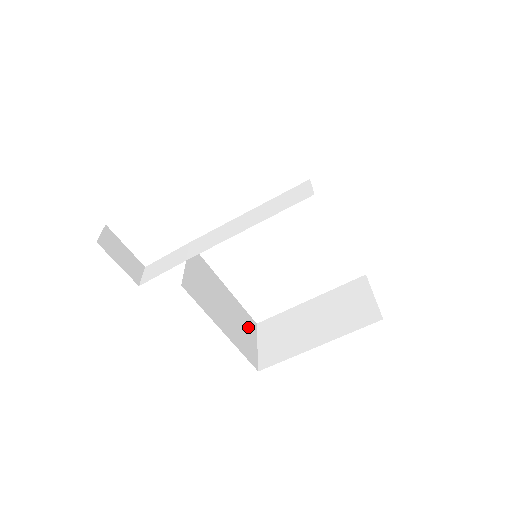
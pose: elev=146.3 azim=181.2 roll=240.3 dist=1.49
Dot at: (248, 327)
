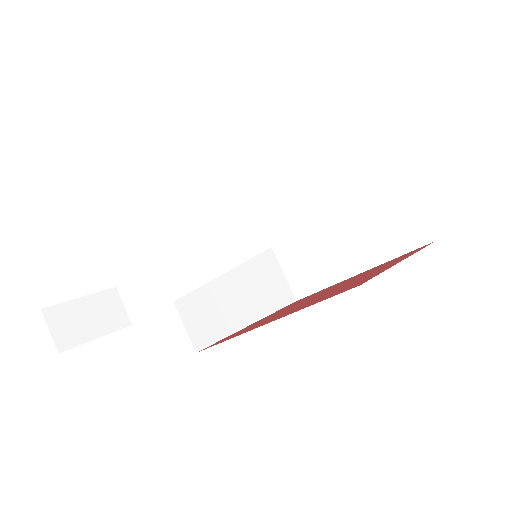
Dot at: (262, 257)
